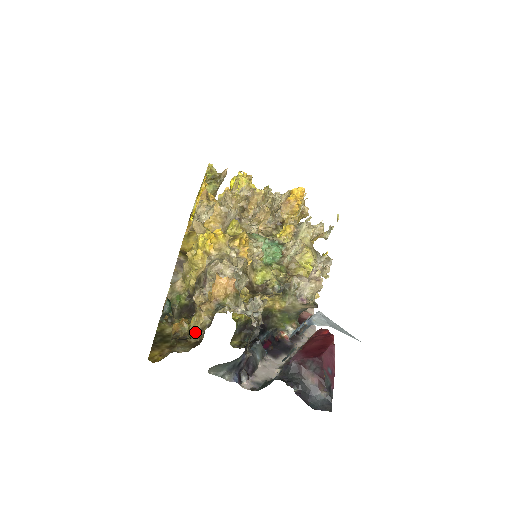
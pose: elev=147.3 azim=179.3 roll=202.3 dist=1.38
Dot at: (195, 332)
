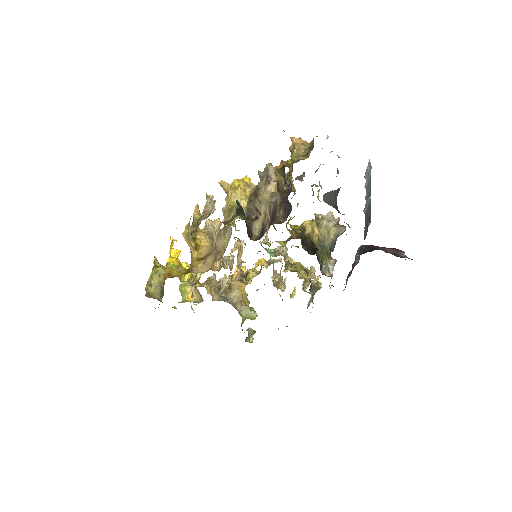
Dot at: (302, 158)
